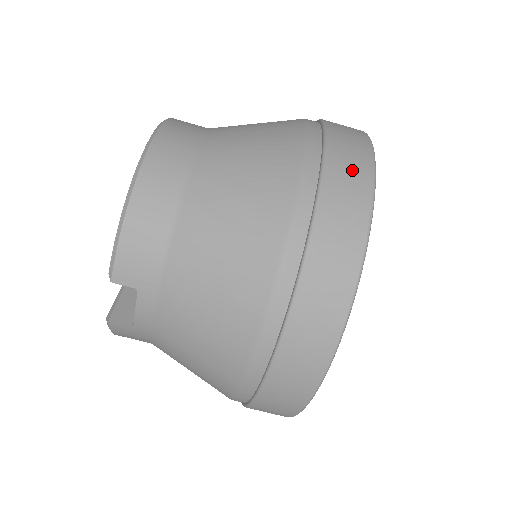
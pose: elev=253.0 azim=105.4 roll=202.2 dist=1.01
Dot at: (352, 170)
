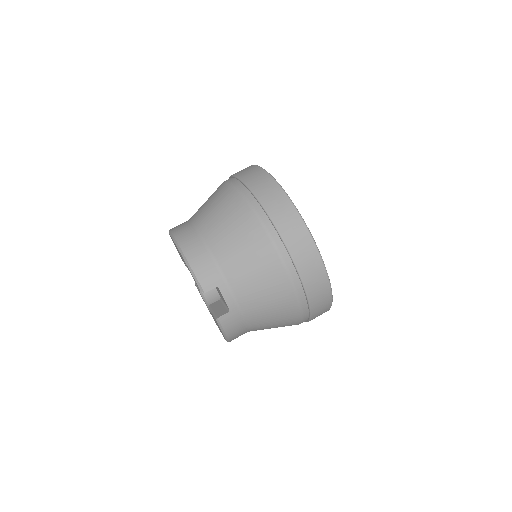
Dot at: (254, 174)
